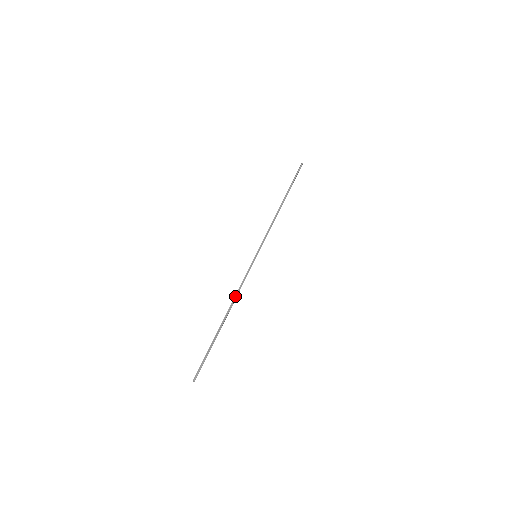
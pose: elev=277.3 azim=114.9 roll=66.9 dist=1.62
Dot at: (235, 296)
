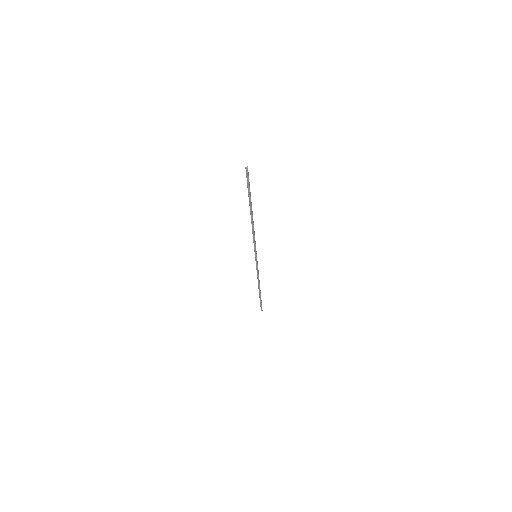
Dot at: (252, 228)
